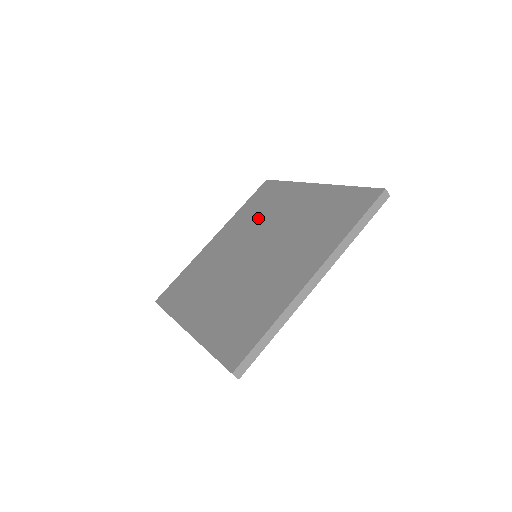
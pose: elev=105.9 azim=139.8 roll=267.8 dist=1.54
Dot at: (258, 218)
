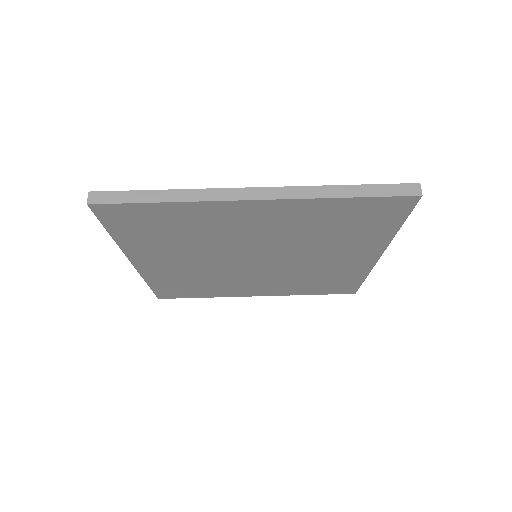
Dot at: occluded
